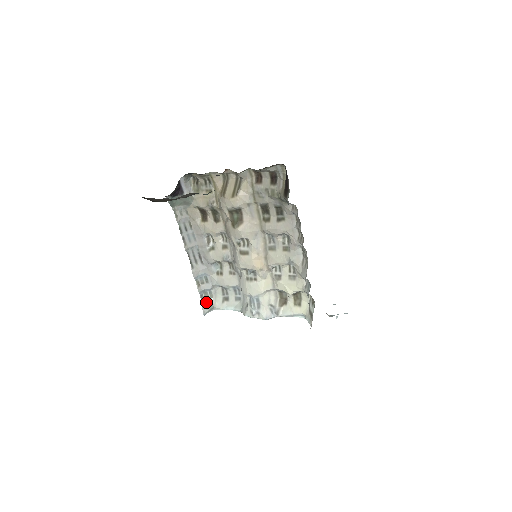
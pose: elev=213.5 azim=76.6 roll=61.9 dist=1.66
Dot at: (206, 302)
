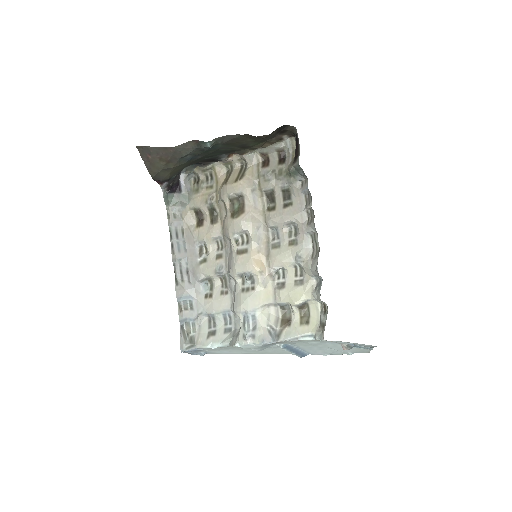
Dot at: (186, 336)
